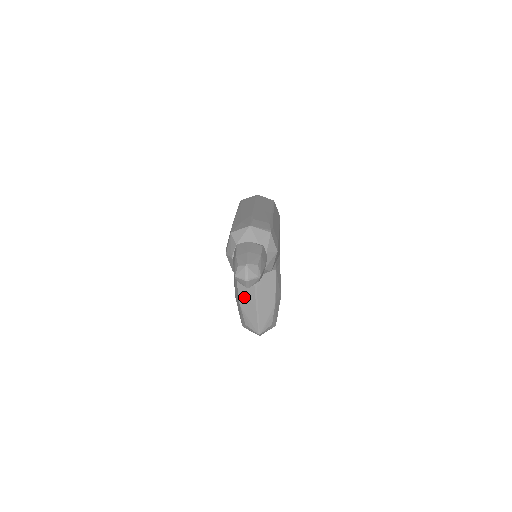
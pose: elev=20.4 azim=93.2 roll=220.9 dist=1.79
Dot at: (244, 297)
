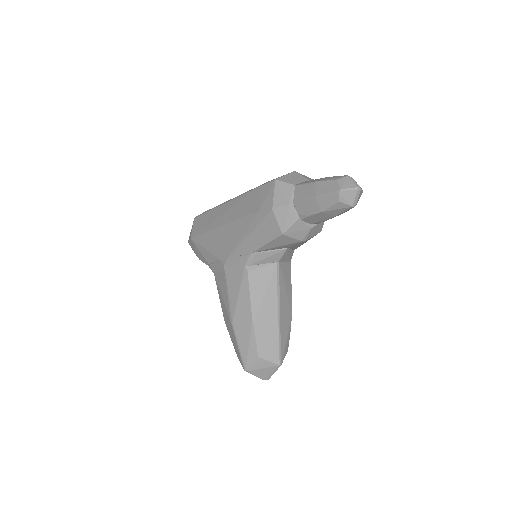
Dot at: (260, 306)
